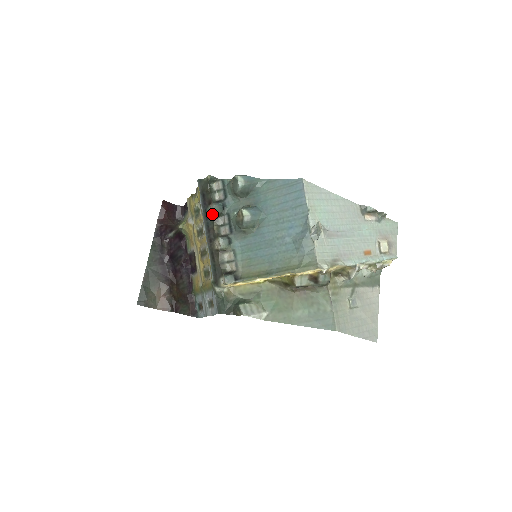
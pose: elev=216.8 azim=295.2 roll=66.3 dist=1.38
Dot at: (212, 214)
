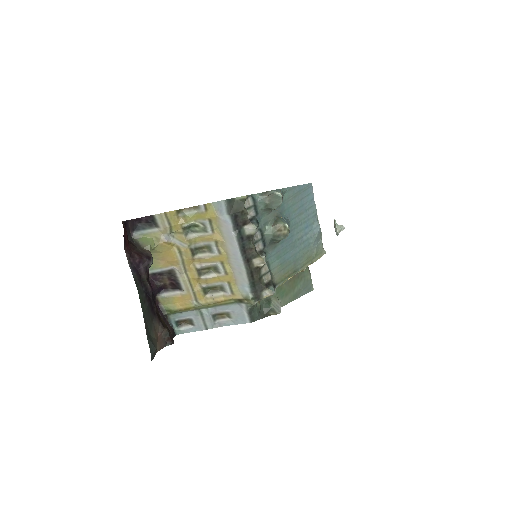
Dot at: (250, 234)
